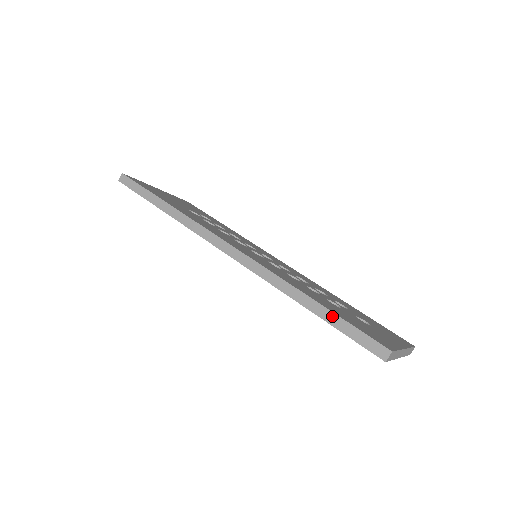
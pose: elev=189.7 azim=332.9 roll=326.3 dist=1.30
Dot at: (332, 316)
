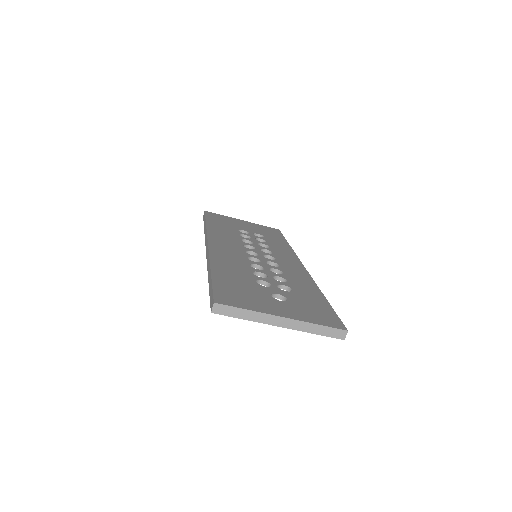
Dot at: (210, 282)
